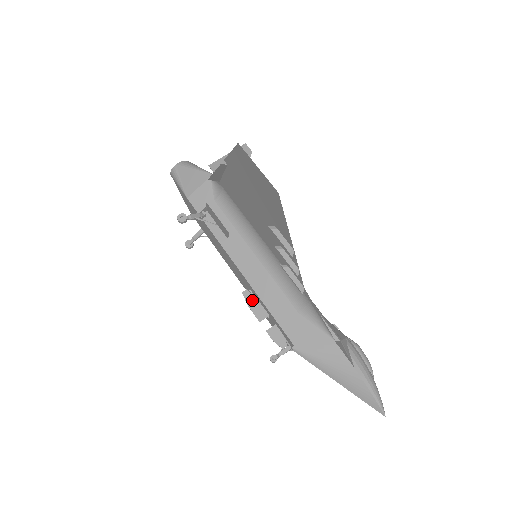
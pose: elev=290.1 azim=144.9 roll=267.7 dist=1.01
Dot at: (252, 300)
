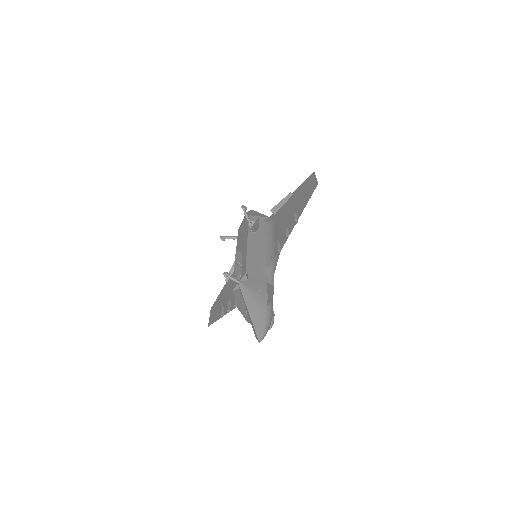
Dot at: (240, 255)
